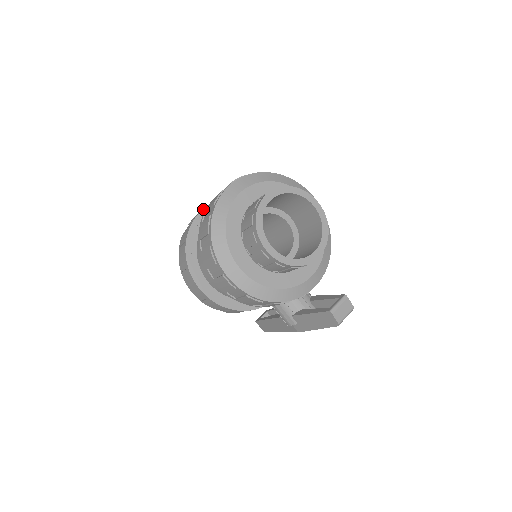
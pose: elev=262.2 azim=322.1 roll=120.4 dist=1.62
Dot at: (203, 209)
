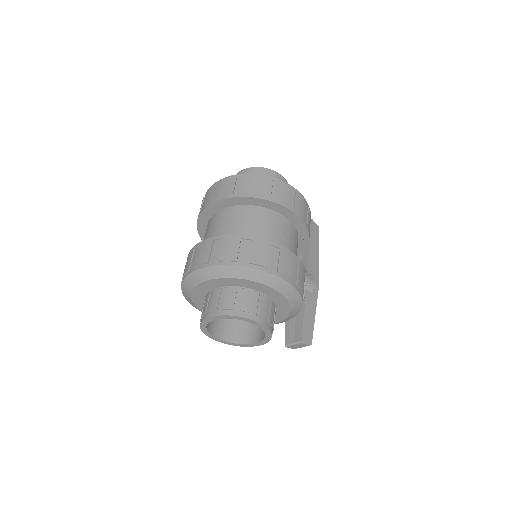
Dot at: (208, 206)
